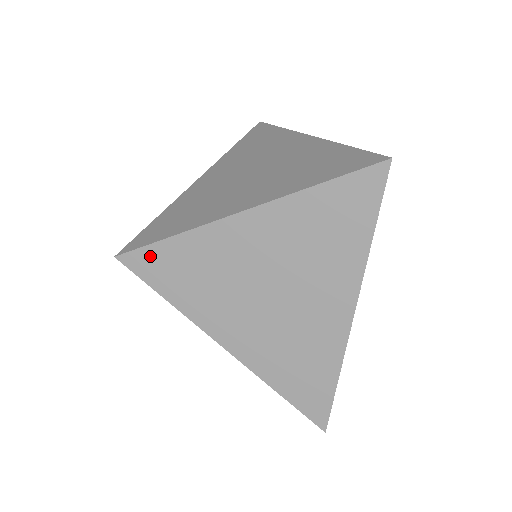
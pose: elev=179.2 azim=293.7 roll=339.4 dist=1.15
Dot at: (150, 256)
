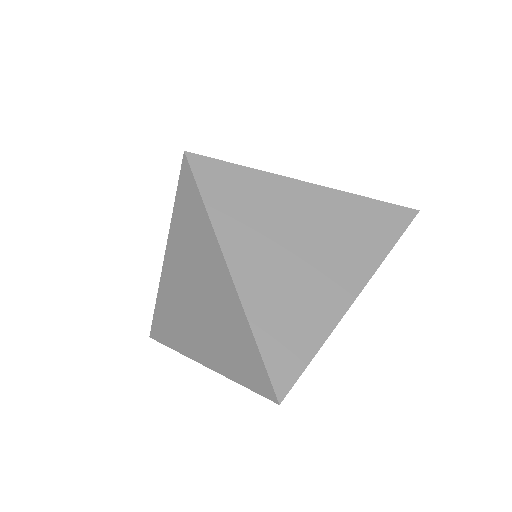
Dot at: (217, 168)
